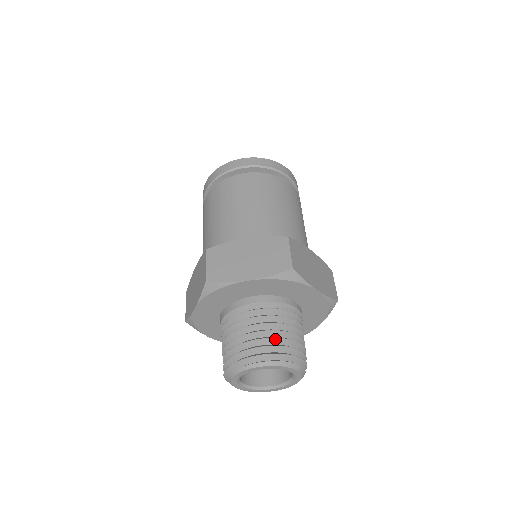
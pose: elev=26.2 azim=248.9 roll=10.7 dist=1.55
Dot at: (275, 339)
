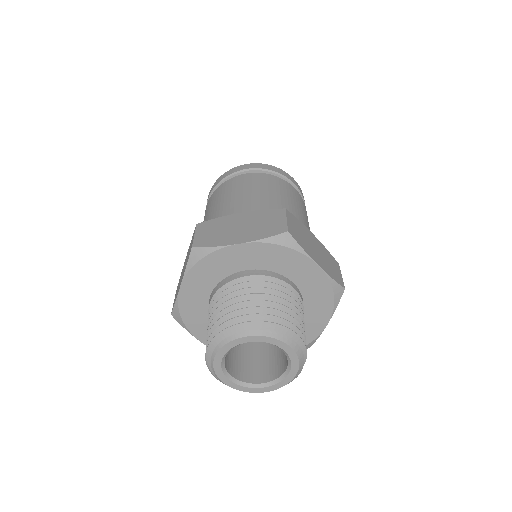
Dot at: (266, 309)
